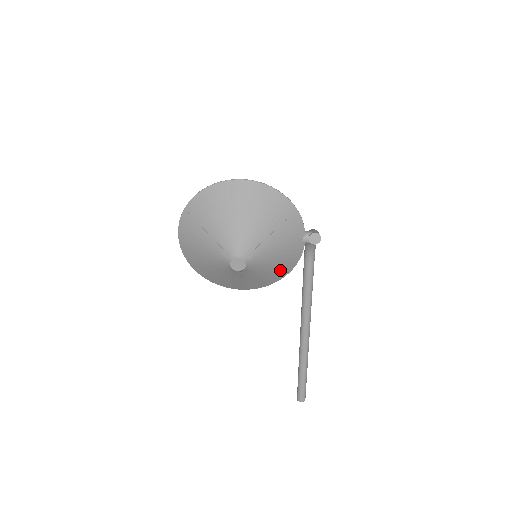
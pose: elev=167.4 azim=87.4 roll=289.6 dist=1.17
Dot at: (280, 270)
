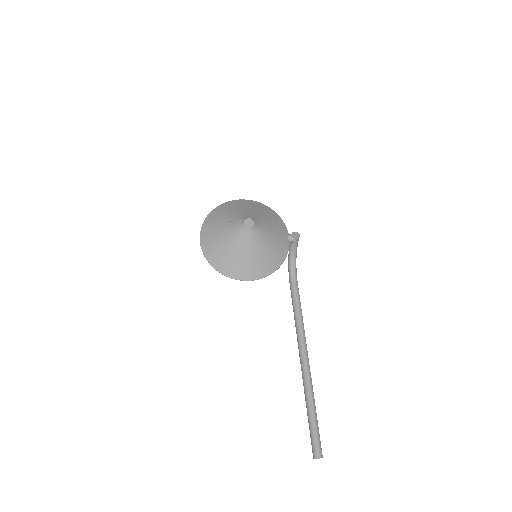
Dot at: (276, 254)
